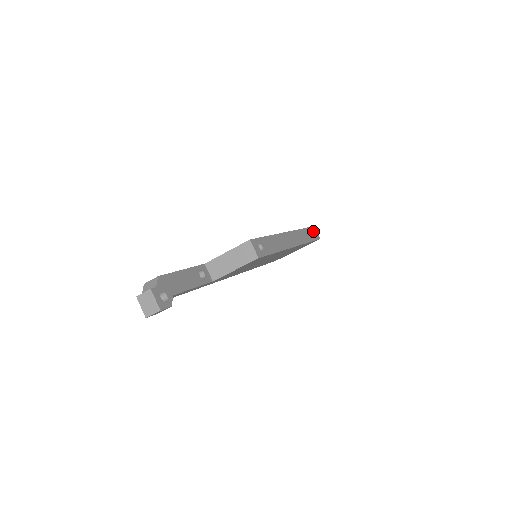
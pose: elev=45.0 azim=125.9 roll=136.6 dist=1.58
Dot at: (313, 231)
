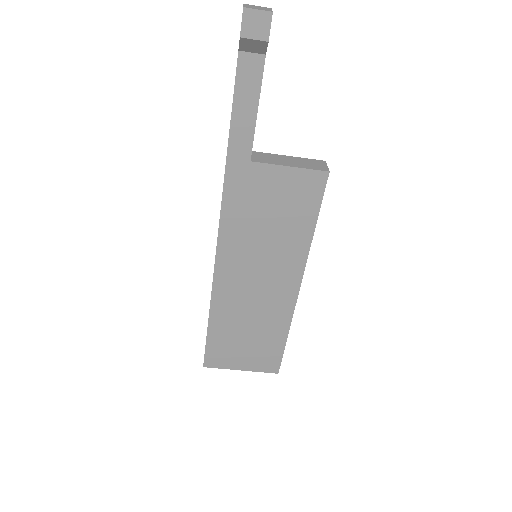
Dot at: occluded
